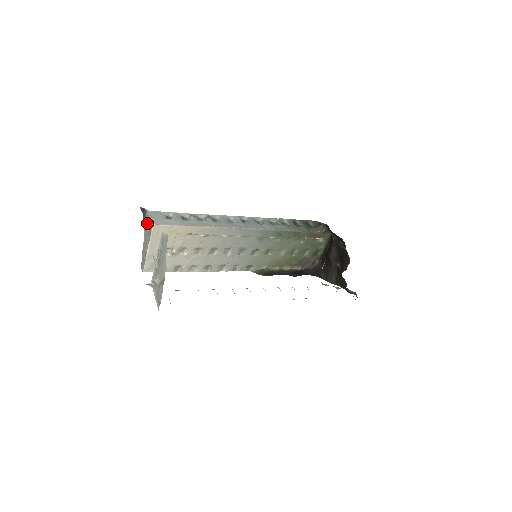
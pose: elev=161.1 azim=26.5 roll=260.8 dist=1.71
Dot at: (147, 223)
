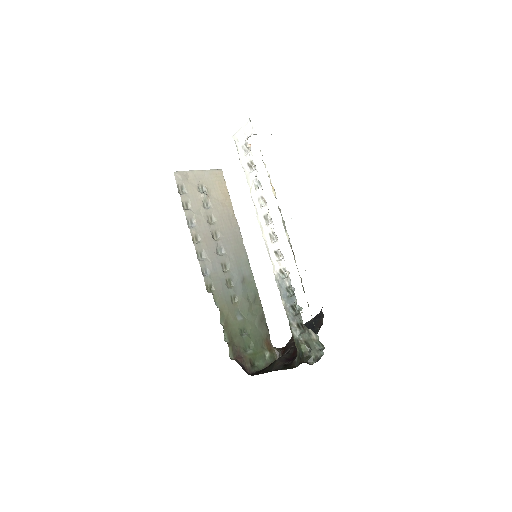
Dot at: occluded
